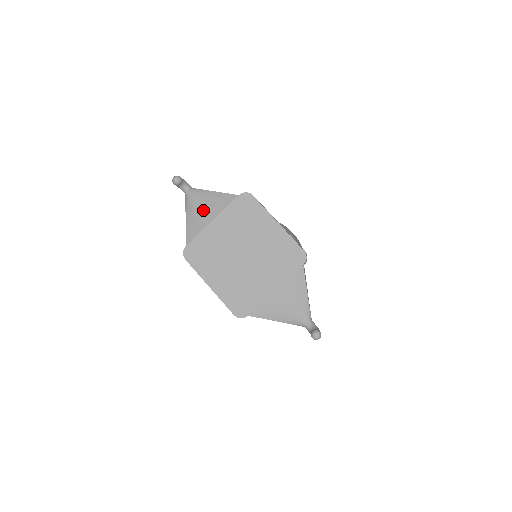
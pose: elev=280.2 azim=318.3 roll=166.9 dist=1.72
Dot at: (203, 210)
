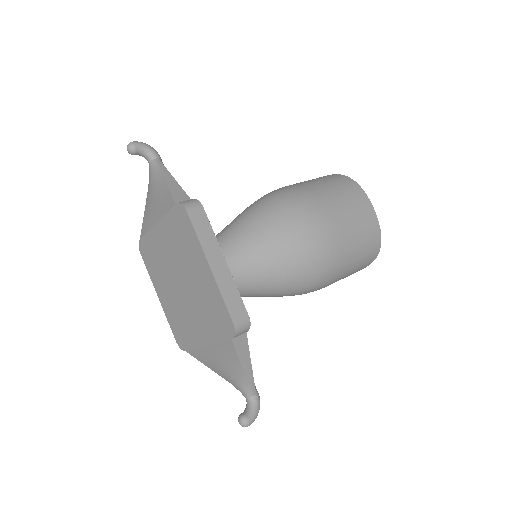
Dot at: (153, 202)
